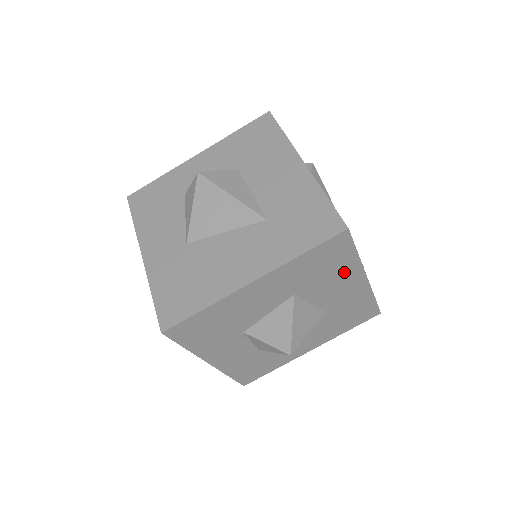
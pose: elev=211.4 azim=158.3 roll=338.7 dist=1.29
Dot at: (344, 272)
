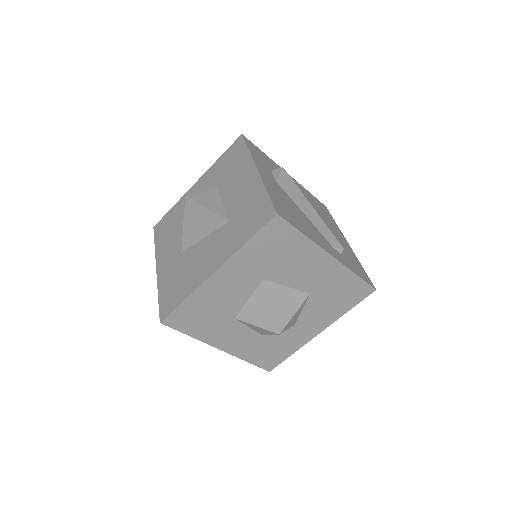
Dot at: (302, 253)
